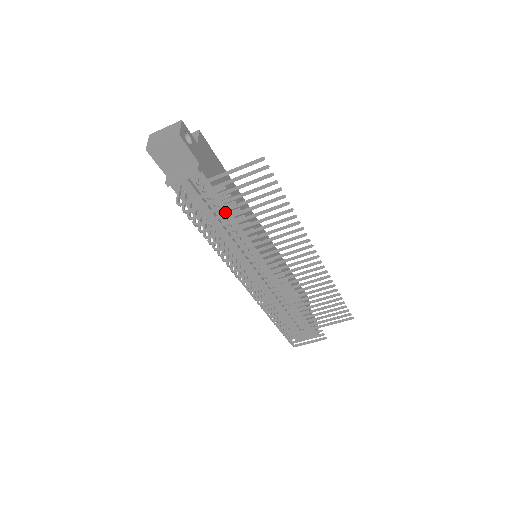
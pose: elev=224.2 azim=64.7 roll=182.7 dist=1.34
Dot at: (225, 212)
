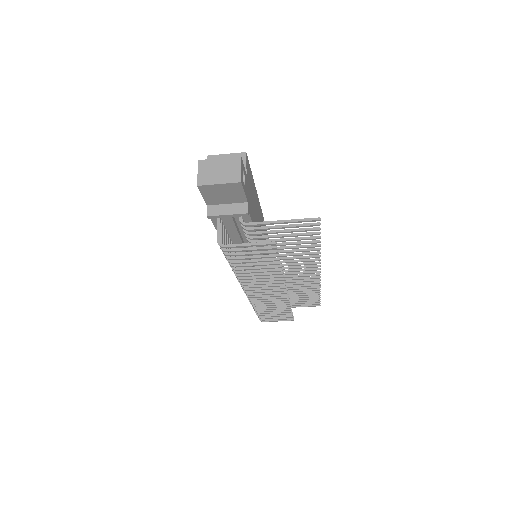
Dot at: occluded
